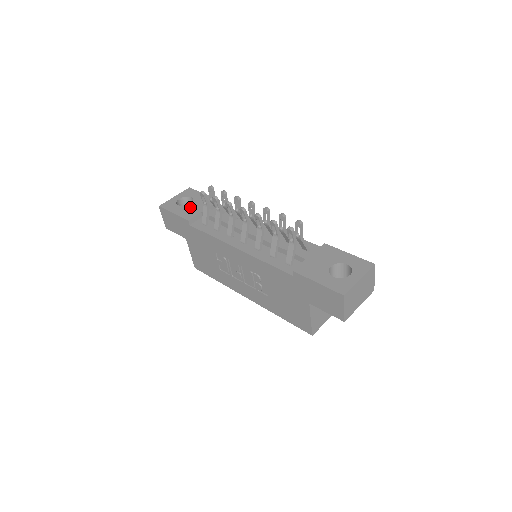
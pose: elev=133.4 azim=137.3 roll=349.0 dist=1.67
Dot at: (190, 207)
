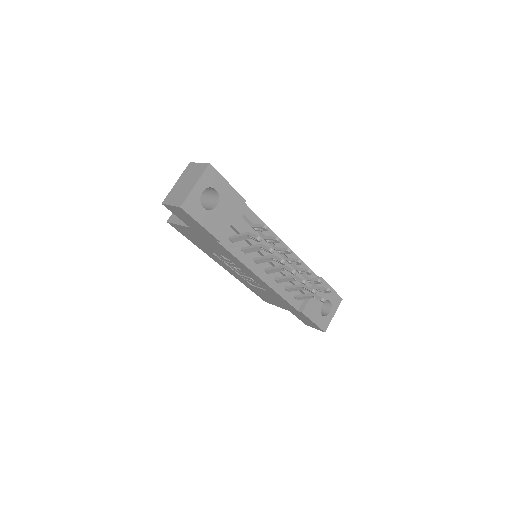
Dot at: (218, 214)
